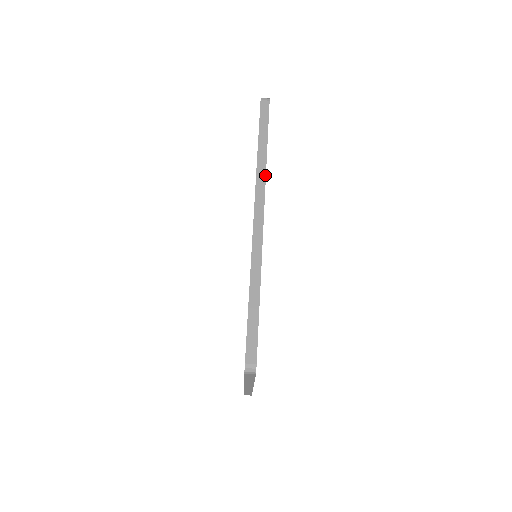
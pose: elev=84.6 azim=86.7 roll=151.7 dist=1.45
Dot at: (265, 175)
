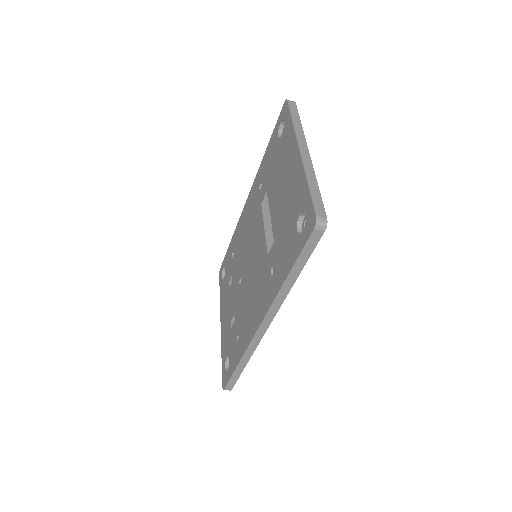
Dot at: (283, 301)
